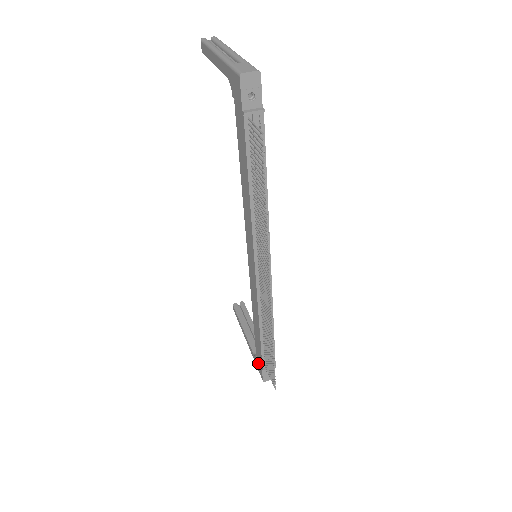
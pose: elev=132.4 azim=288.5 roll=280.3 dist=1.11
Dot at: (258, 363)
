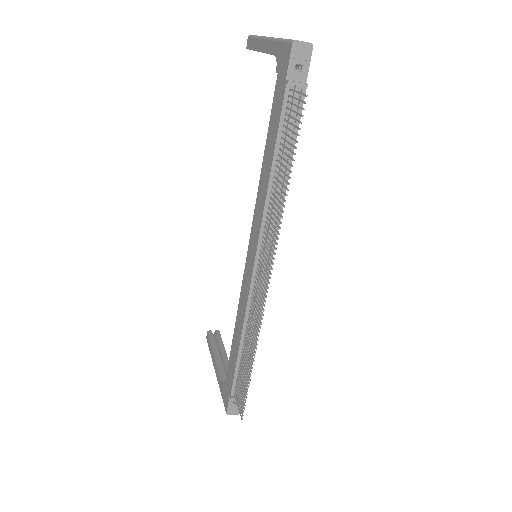
Dot at: (225, 391)
